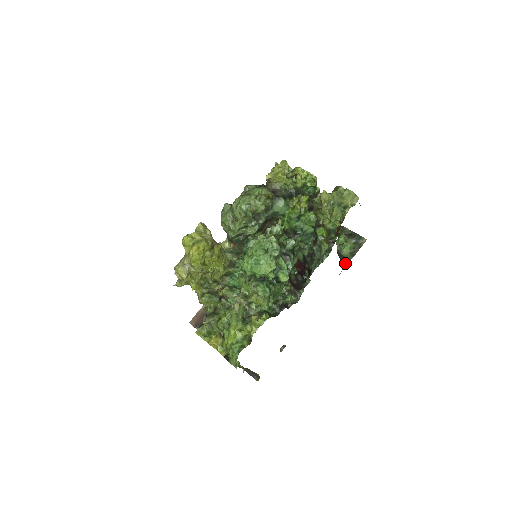
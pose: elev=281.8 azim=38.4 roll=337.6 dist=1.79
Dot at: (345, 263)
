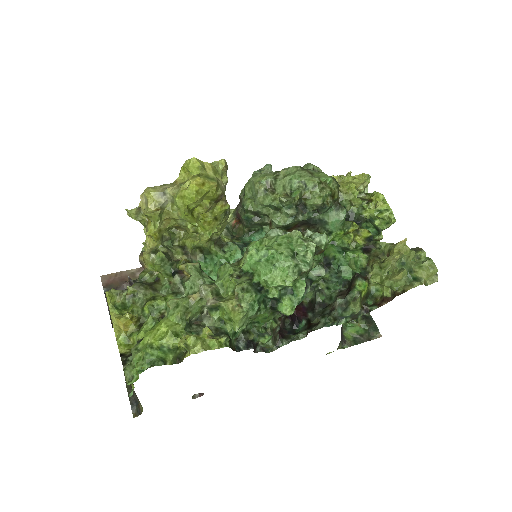
Dot at: (342, 345)
